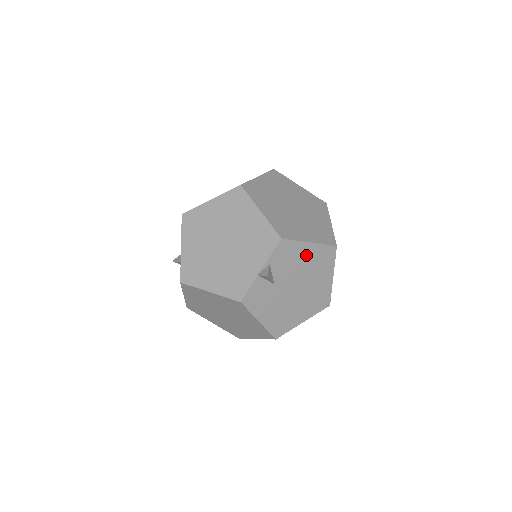
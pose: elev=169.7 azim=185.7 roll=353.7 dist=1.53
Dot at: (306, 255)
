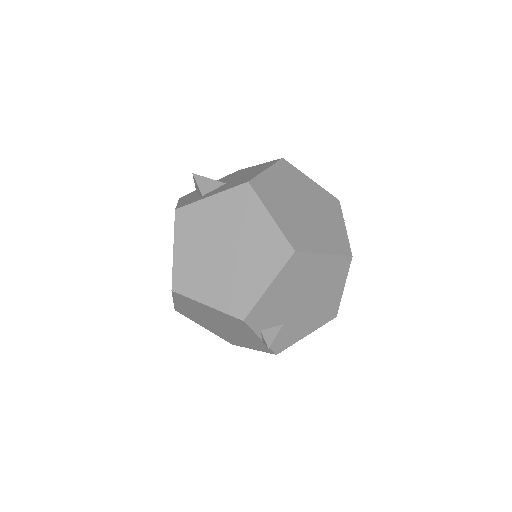
Dot at: (279, 290)
